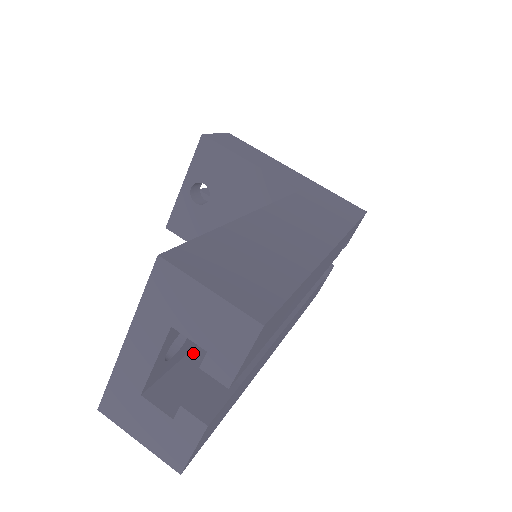
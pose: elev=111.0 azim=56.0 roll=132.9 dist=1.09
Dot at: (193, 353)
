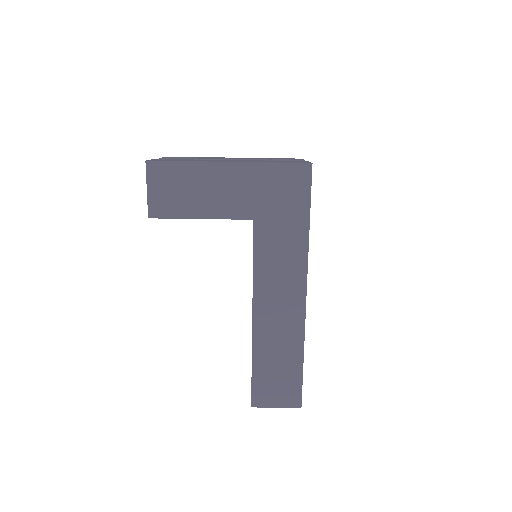
Dot at: occluded
